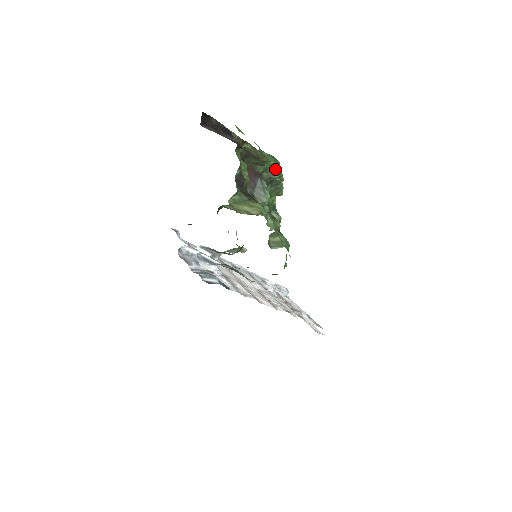
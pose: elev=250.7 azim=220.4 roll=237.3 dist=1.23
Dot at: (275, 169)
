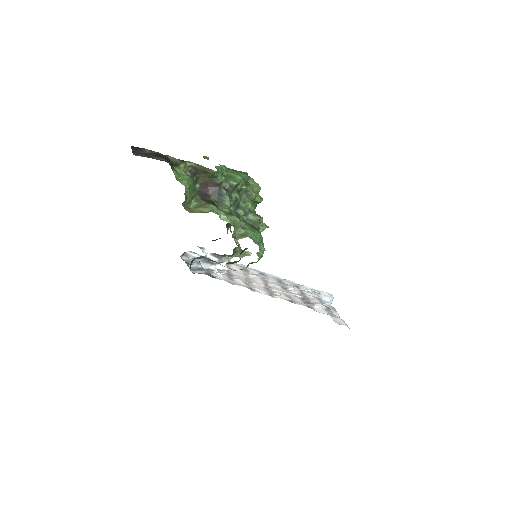
Dot at: (235, 179)
